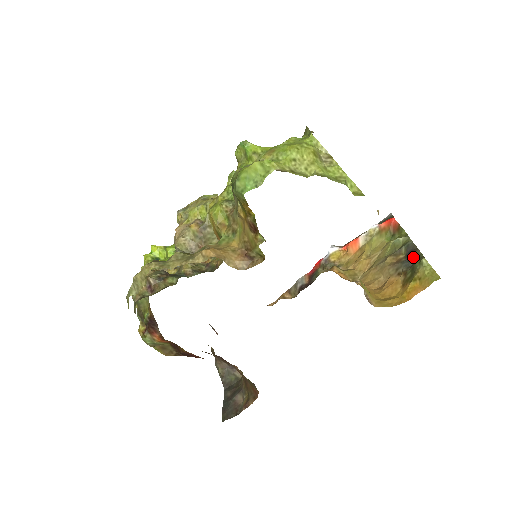
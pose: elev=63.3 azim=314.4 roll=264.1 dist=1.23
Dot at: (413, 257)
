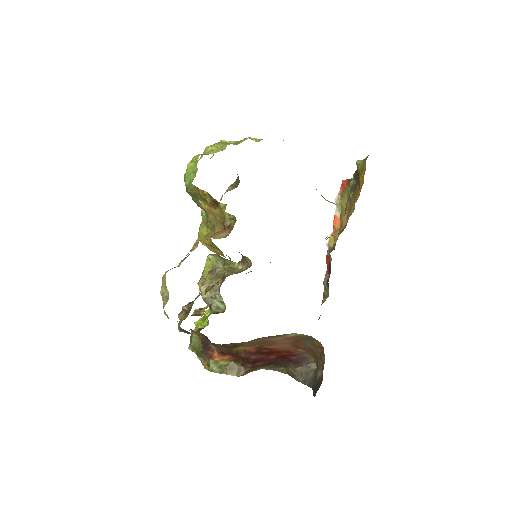
Dot at: occluded
